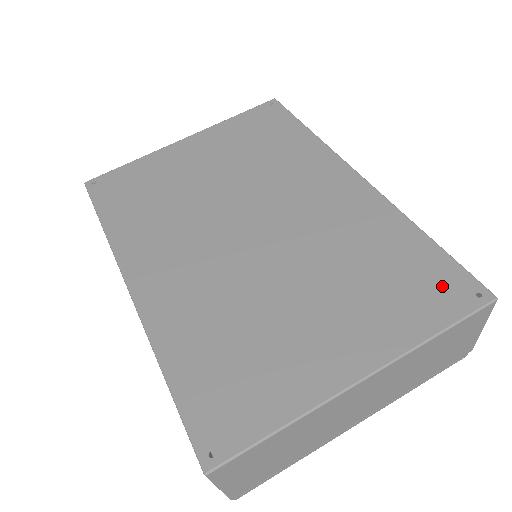
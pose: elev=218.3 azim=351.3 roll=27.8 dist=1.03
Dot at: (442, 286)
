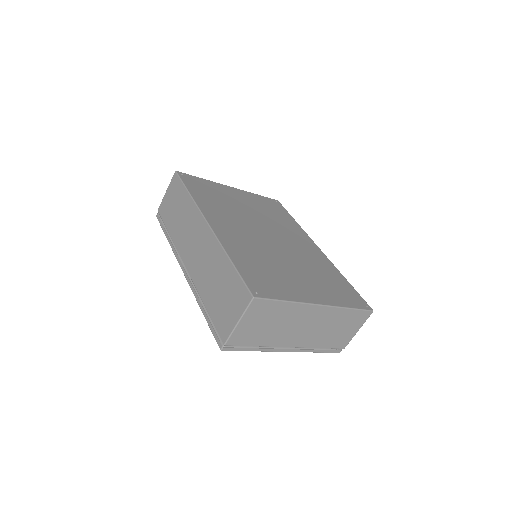
Dot at: (353, 297)
